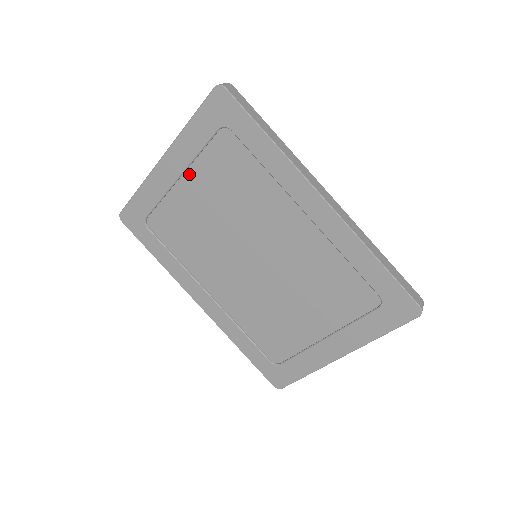
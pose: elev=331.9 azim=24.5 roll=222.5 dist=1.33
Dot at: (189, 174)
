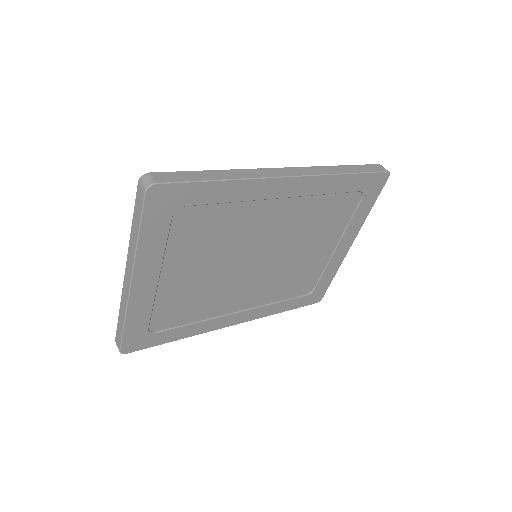
Dot at: (166, 268)
